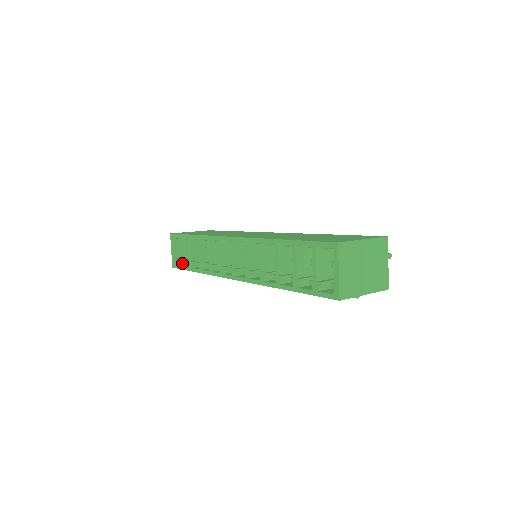
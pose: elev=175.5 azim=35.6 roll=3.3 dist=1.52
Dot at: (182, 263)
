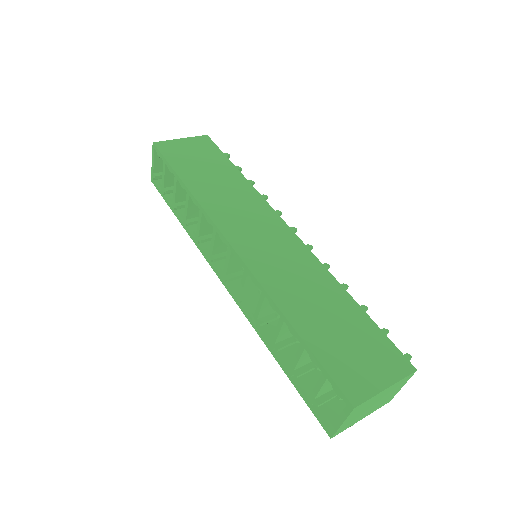
Dot at: (163, 191)
